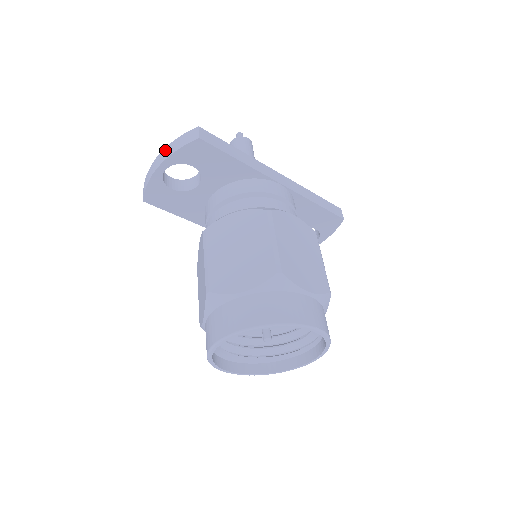
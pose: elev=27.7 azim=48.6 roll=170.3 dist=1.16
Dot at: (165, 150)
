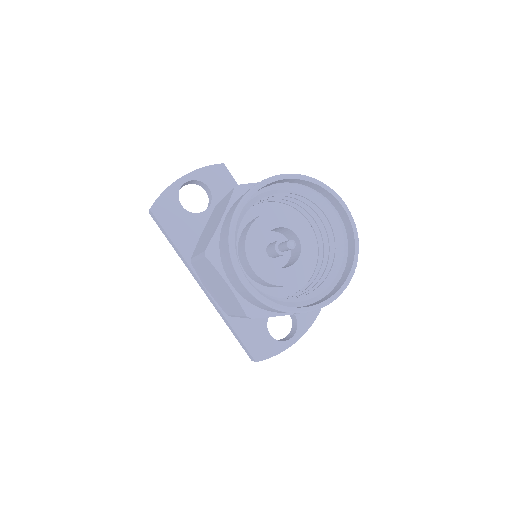
Dot at: occluded
